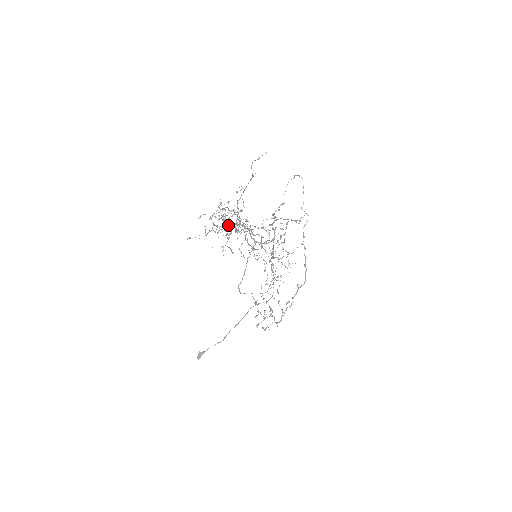
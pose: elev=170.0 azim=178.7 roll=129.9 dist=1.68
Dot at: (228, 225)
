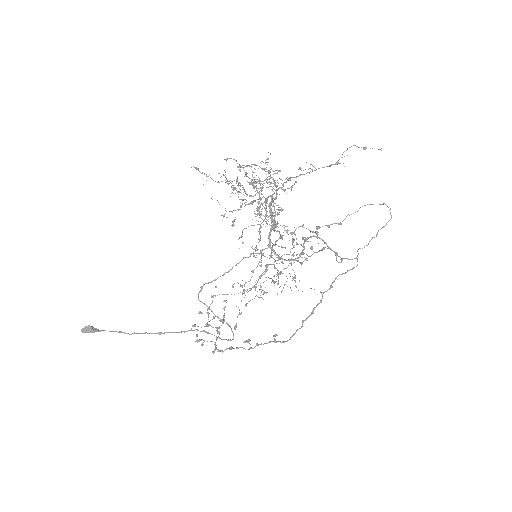
Dot at: occluded
